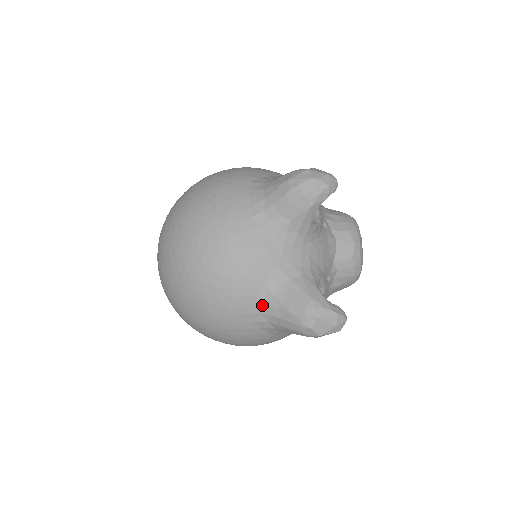
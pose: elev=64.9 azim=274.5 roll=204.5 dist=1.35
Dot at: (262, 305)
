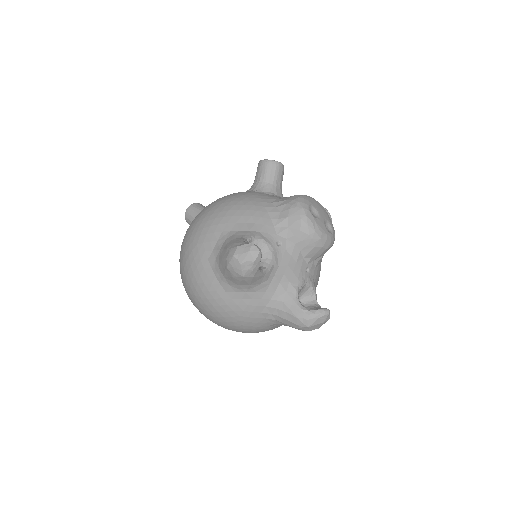
Dot at: (273, 324)
